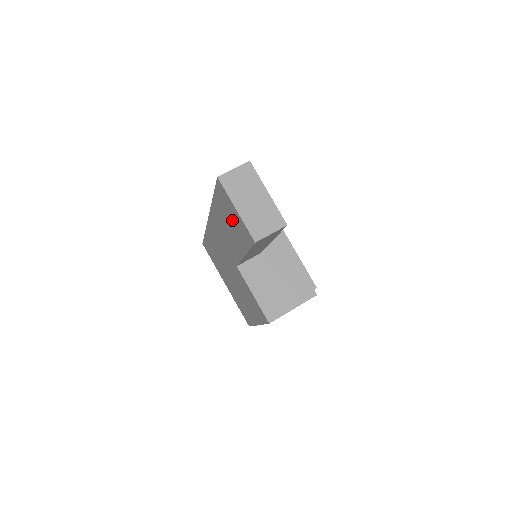
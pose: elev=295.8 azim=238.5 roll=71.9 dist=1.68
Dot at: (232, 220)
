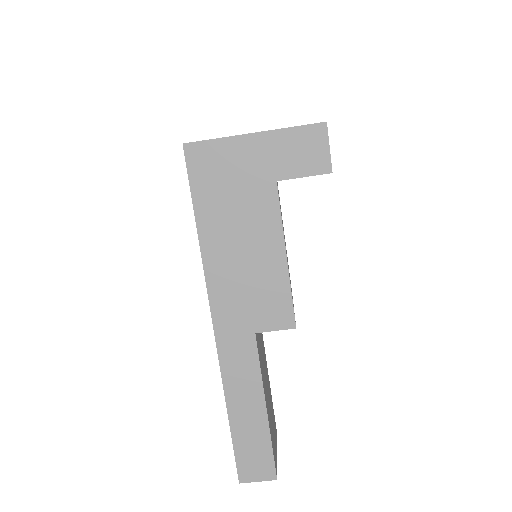
Dot at: occluded
